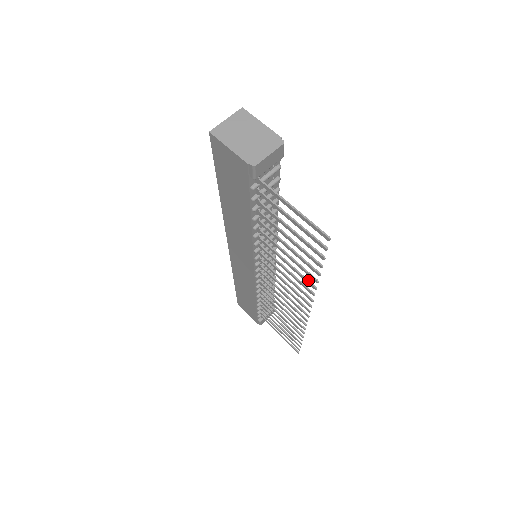
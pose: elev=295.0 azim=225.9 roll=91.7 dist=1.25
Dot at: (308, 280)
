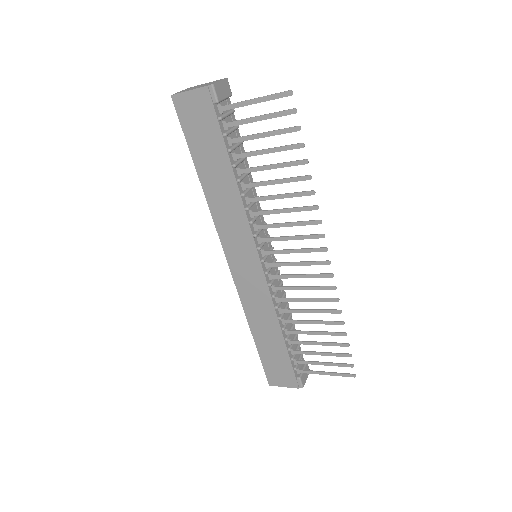
Dot at: (304, 191)
